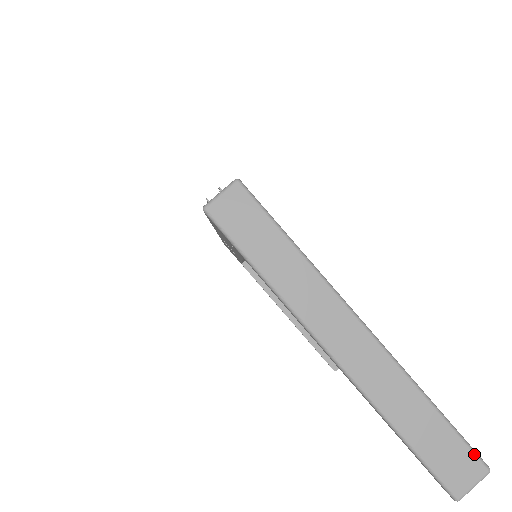
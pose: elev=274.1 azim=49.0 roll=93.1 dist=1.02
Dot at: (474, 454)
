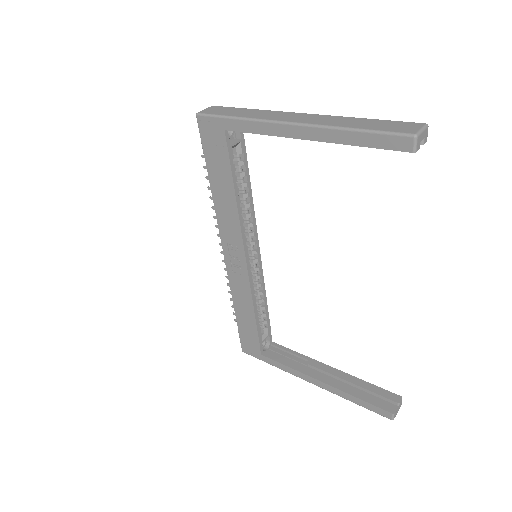
Dot at: (409, 122)
